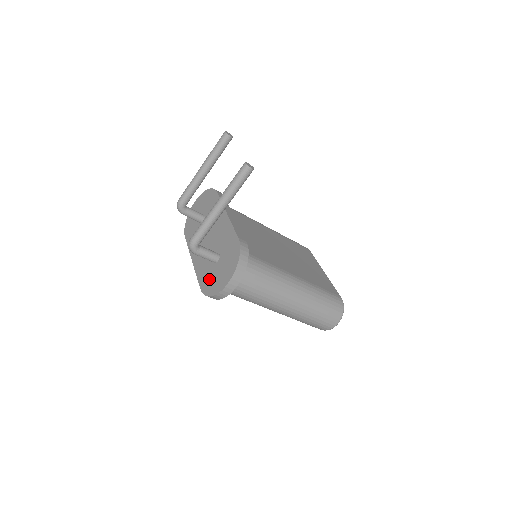
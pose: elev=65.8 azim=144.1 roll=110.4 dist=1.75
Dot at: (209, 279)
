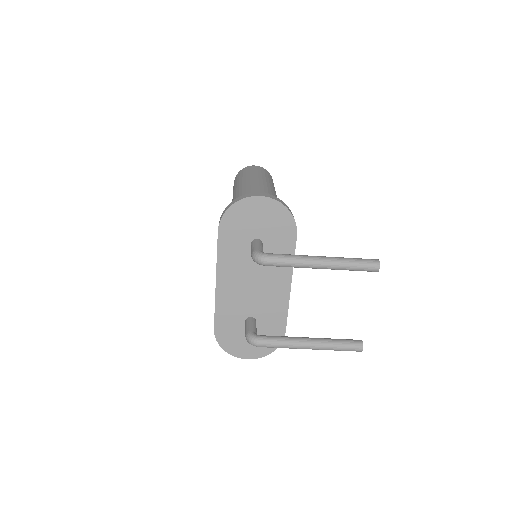
Dot at: (231, 333)
